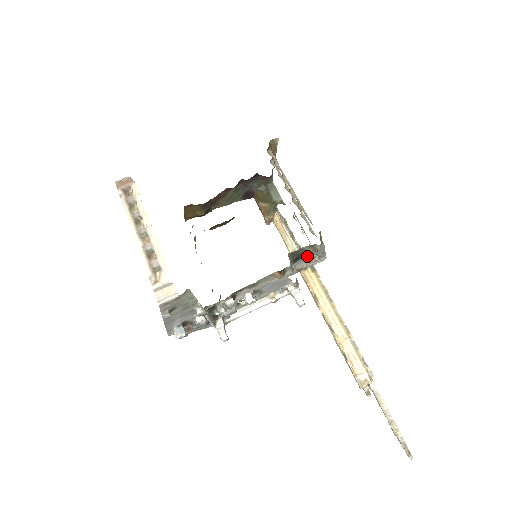
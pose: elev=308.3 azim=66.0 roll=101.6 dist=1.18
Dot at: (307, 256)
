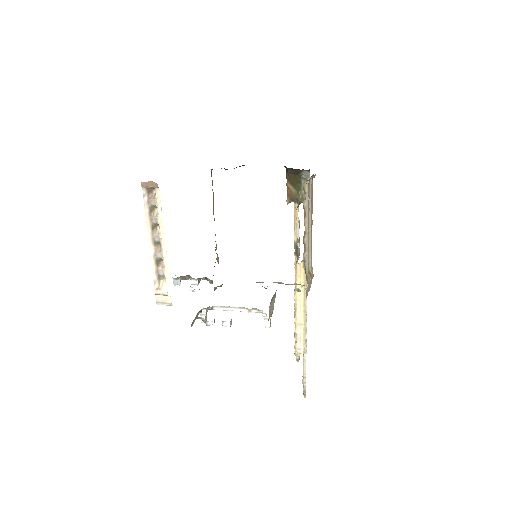
Dot at: occluded
